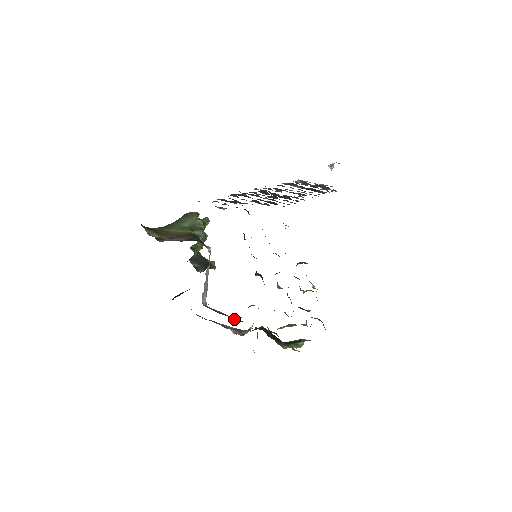
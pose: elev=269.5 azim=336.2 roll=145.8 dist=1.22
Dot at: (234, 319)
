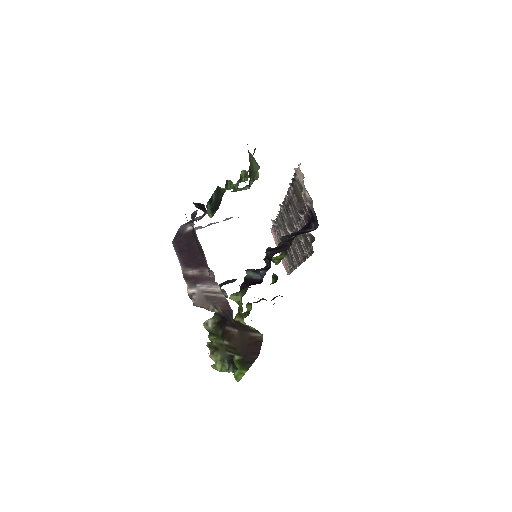
Dot at: occluded
